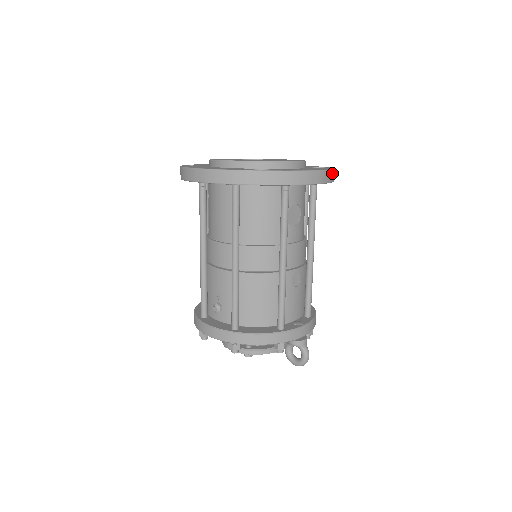
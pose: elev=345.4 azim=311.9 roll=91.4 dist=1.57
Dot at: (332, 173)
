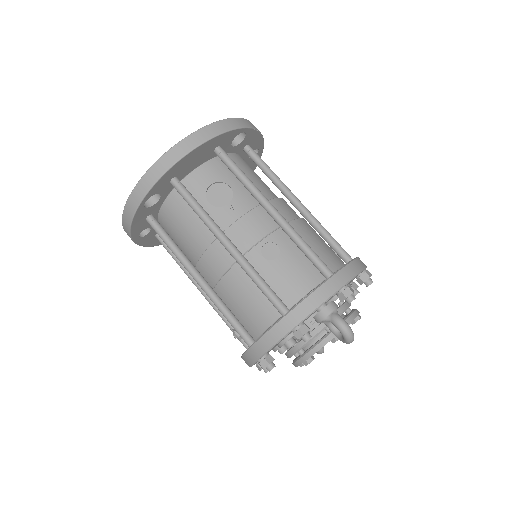
Dot at: (212, 127)
